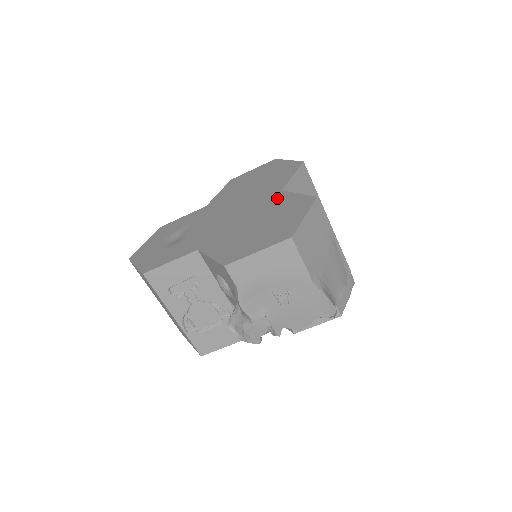
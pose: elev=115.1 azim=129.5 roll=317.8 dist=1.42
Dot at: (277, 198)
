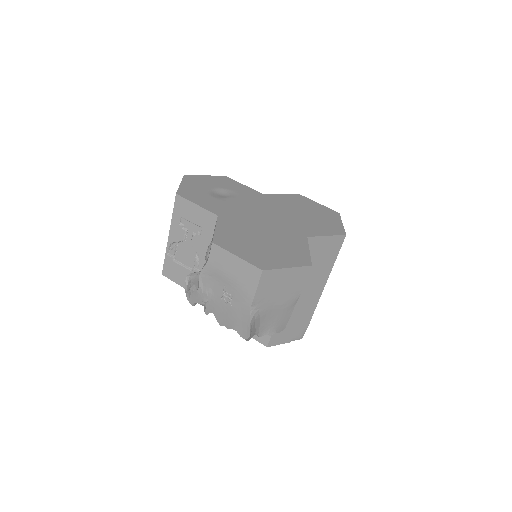
Dot at: (297, 238)
